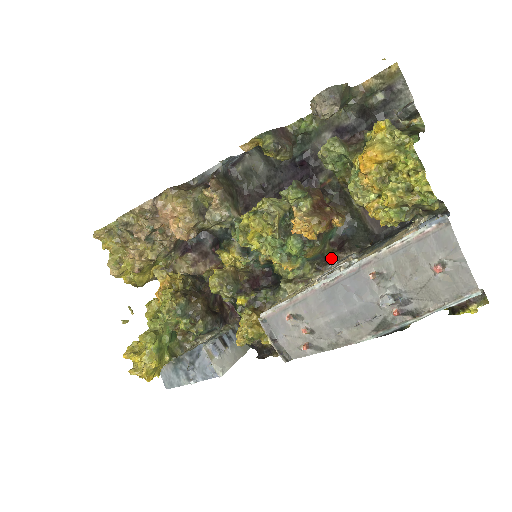
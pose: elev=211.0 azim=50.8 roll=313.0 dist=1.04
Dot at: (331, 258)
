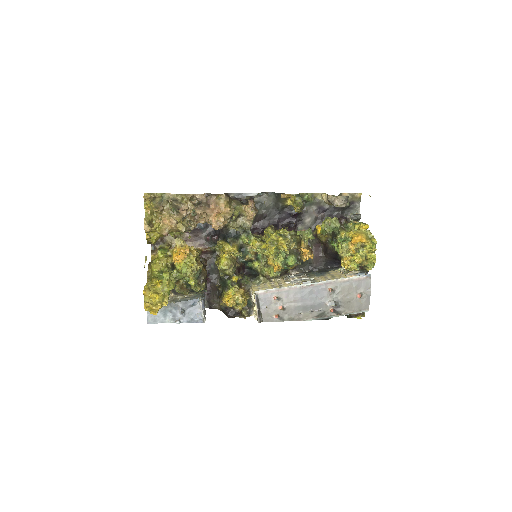
Dot at: (288, 271)
